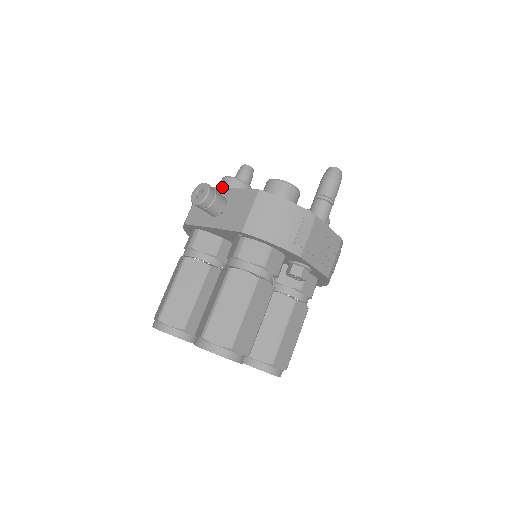
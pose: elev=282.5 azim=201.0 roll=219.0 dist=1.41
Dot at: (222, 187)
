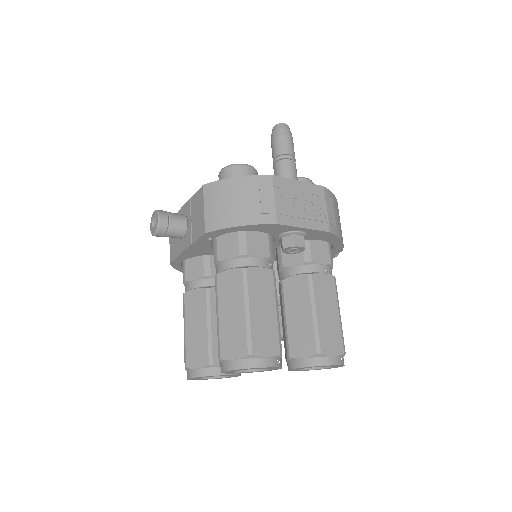
Dot at: occluded
